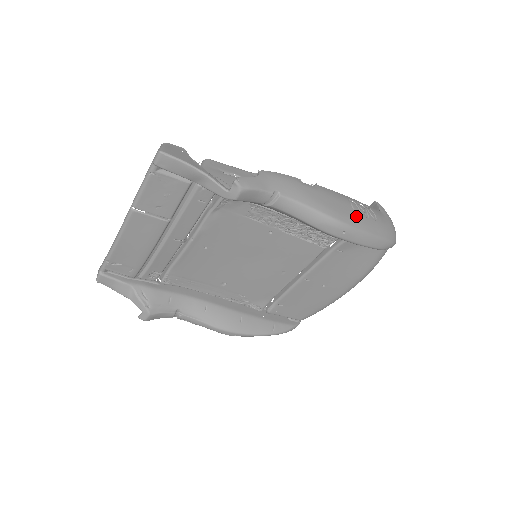
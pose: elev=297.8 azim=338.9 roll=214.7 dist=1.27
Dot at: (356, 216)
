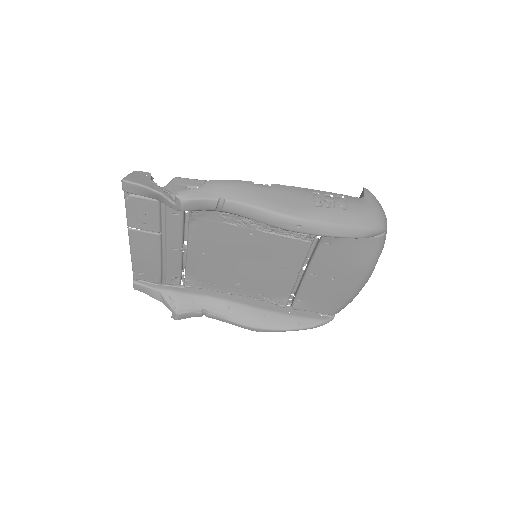
Dot at: (315, 208)
